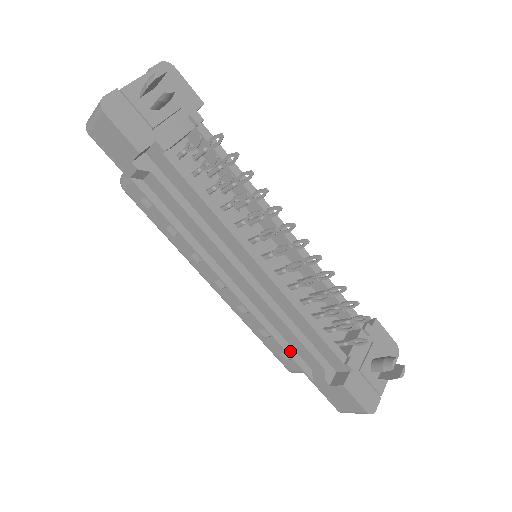
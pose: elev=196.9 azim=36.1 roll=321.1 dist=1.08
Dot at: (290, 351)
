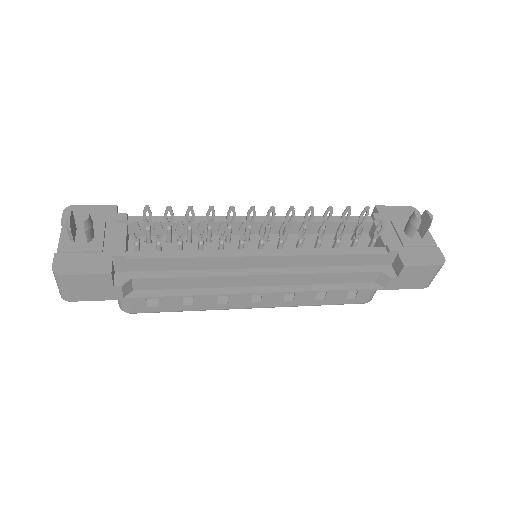
Dot at: (347, 287)
